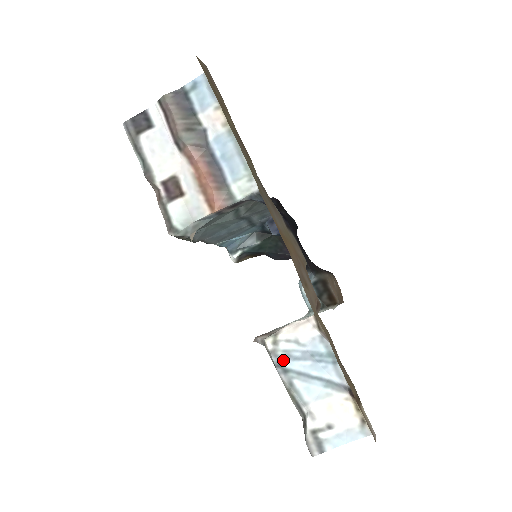
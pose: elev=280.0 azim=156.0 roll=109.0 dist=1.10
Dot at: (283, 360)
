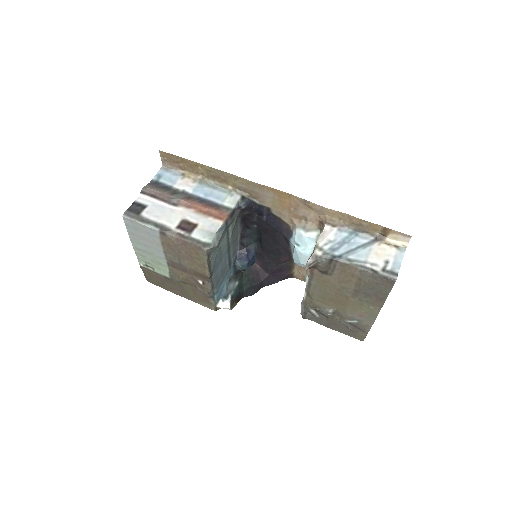
Dot at: (333, 253)
